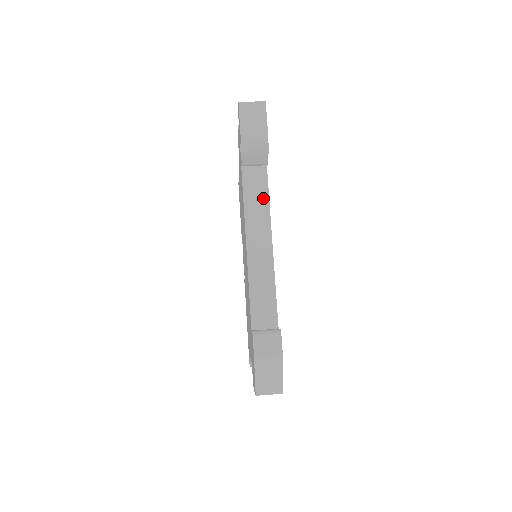
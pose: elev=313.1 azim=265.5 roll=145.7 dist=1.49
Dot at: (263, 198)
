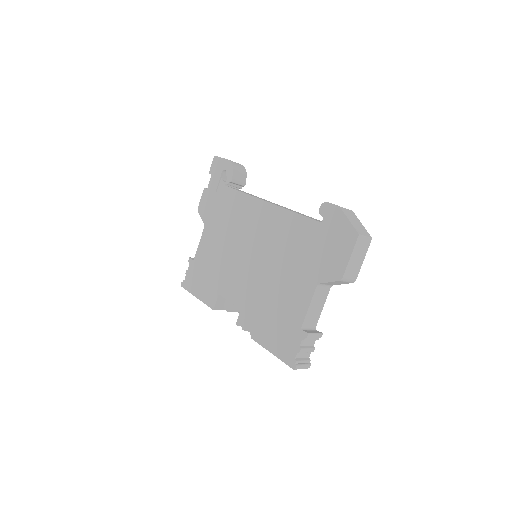
Dot at: occluded
